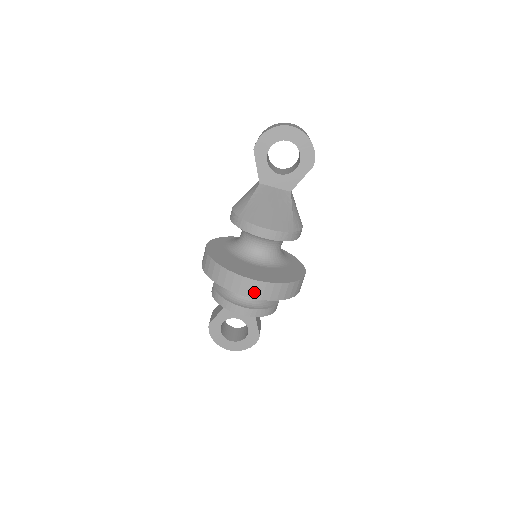
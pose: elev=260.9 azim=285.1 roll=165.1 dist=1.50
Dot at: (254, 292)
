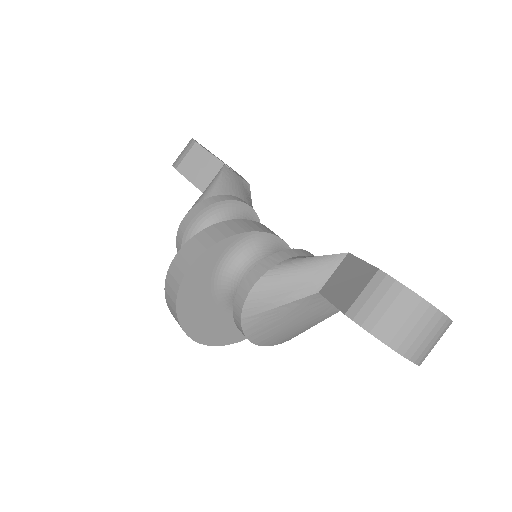
Dot at: occluded
